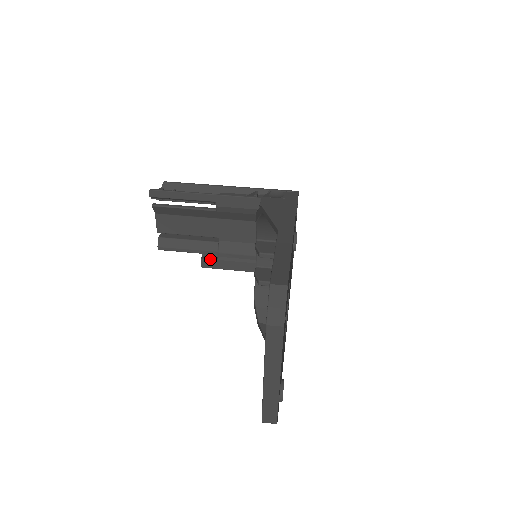
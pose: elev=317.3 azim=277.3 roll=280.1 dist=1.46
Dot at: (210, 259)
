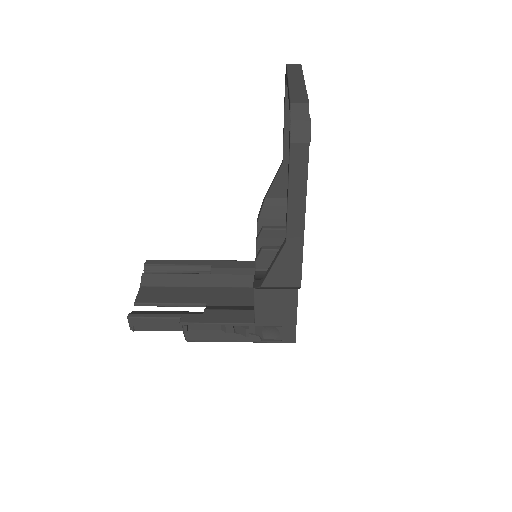
Dot at: (193, 314)
